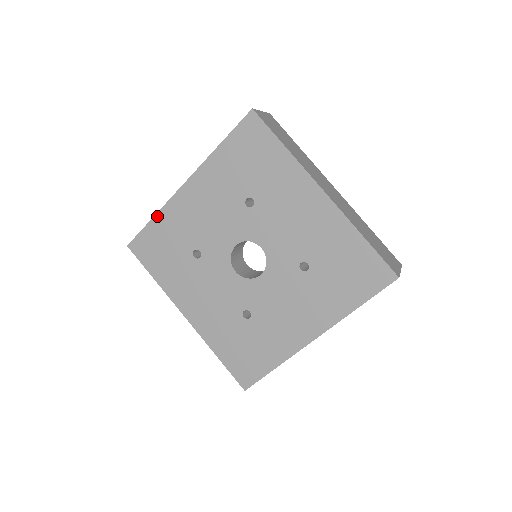
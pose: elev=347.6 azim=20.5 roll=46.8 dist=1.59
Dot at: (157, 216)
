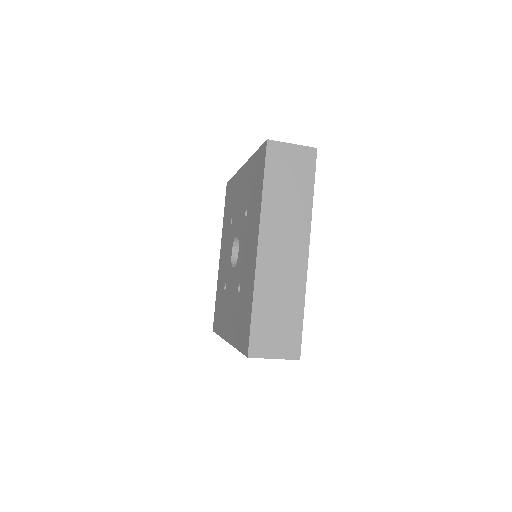
Dot at: occluded
